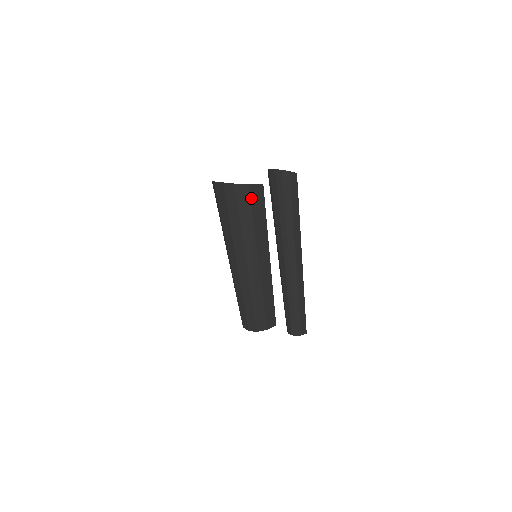
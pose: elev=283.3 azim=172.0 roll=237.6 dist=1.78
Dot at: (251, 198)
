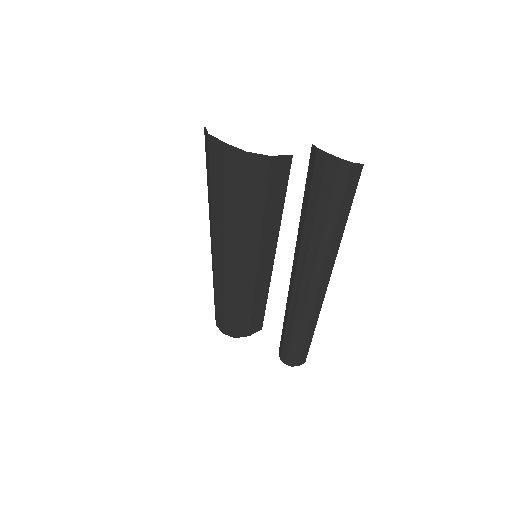
Dot at: (269, 177)
